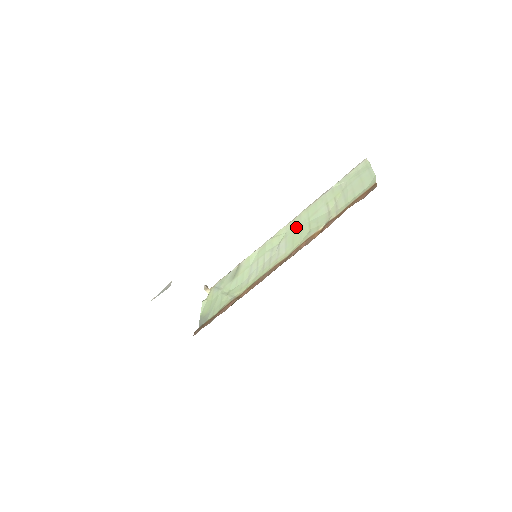
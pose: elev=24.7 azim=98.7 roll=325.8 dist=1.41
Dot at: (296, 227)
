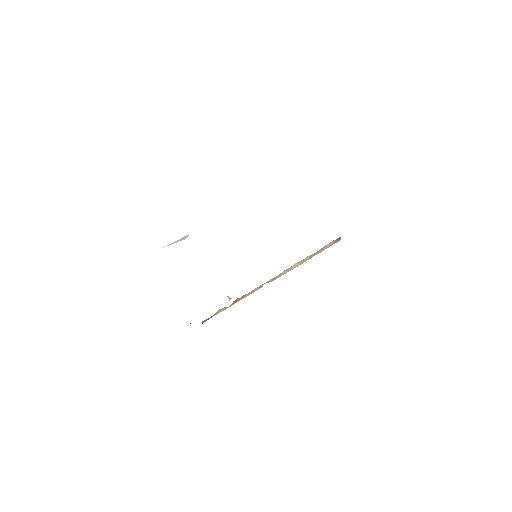
Dot at: occluded
